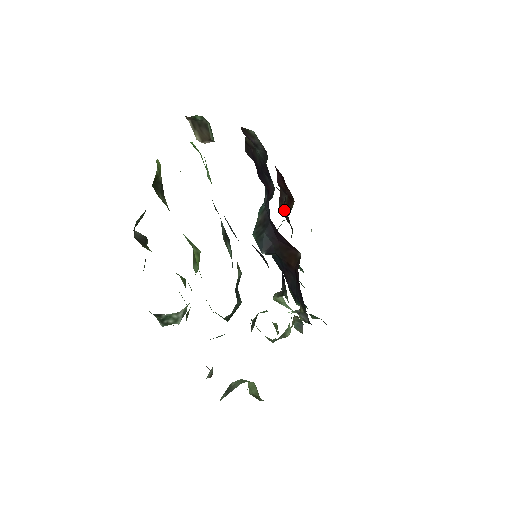
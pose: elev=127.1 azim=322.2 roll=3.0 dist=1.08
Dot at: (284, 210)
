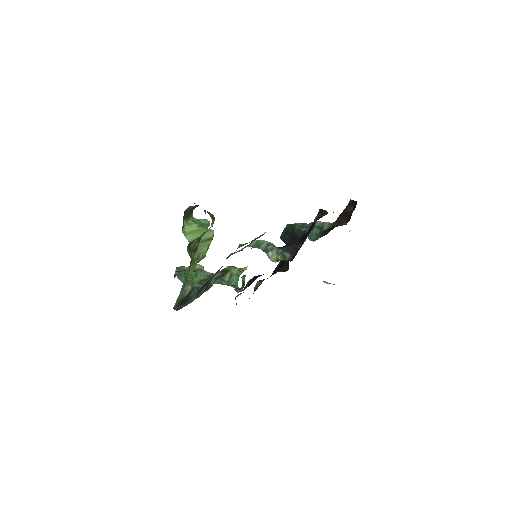
Dot at: (344, 211)
